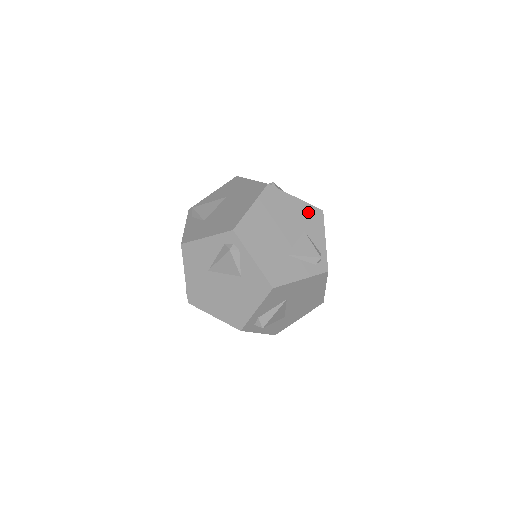
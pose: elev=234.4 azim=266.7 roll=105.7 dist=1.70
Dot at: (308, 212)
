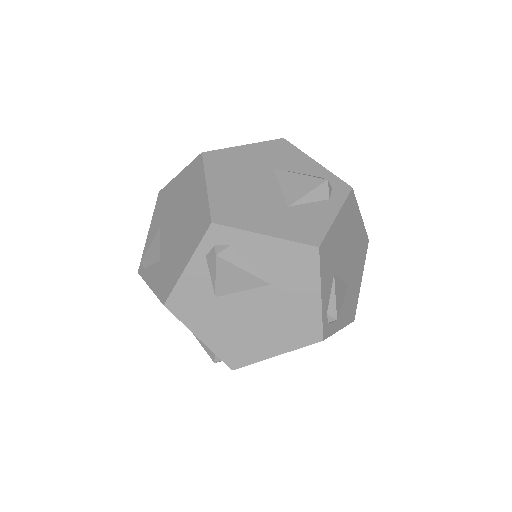
Dot at: occluded
